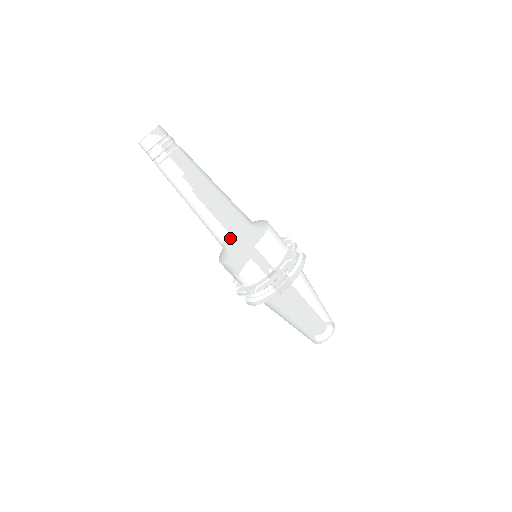
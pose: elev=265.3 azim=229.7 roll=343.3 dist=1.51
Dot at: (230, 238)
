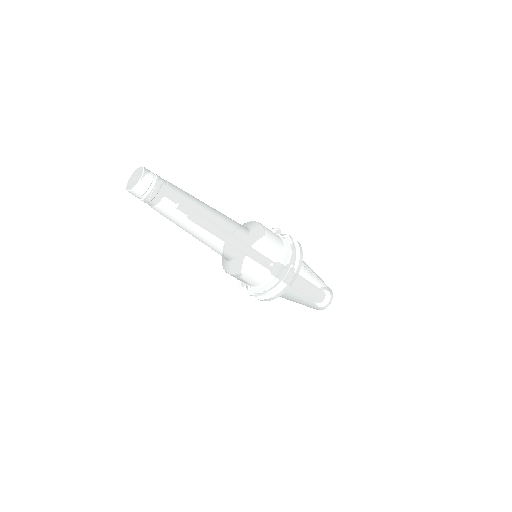
Dot at: (235, 251)
